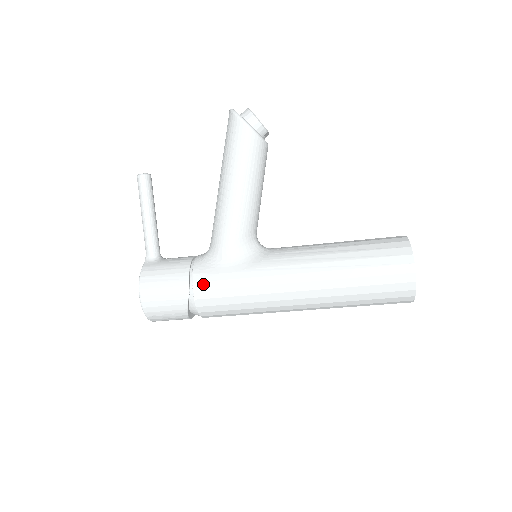
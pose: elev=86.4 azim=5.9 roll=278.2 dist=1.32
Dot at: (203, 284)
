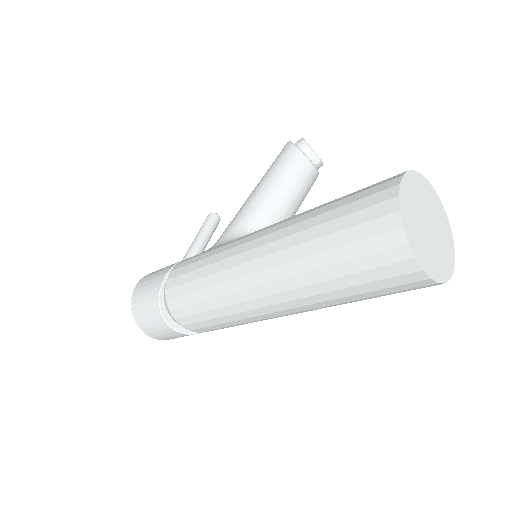
Dot at: (182, 264)
